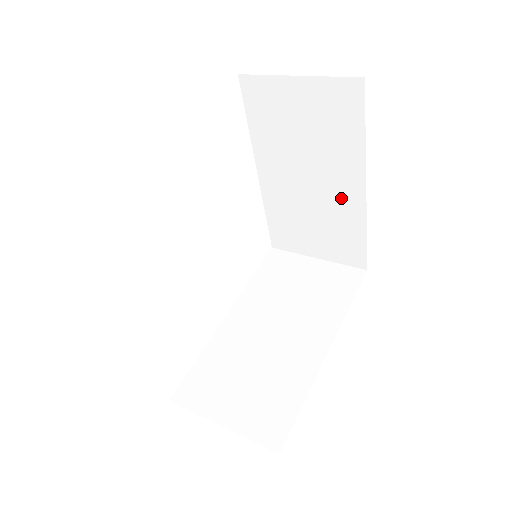
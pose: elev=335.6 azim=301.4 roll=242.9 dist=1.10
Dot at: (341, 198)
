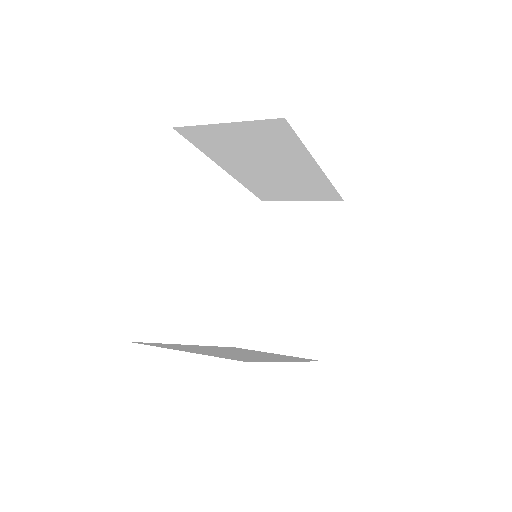
Dot at: (313, 287)
